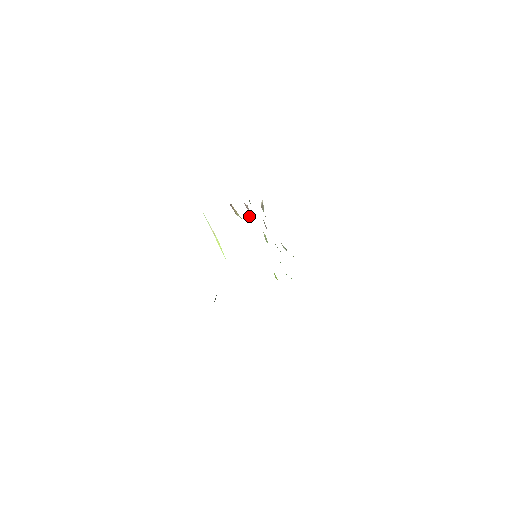
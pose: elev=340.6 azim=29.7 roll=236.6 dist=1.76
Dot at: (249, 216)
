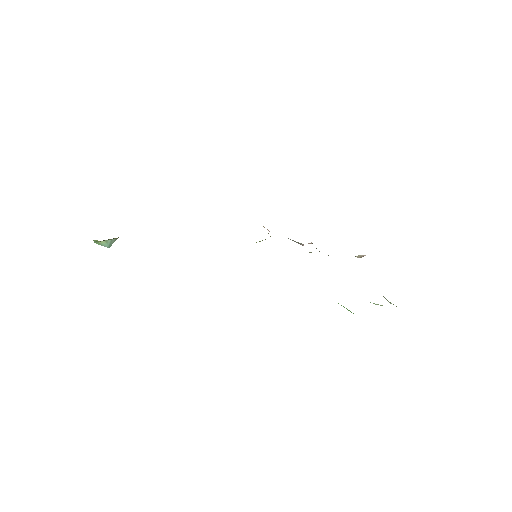
Dot at: occluded
